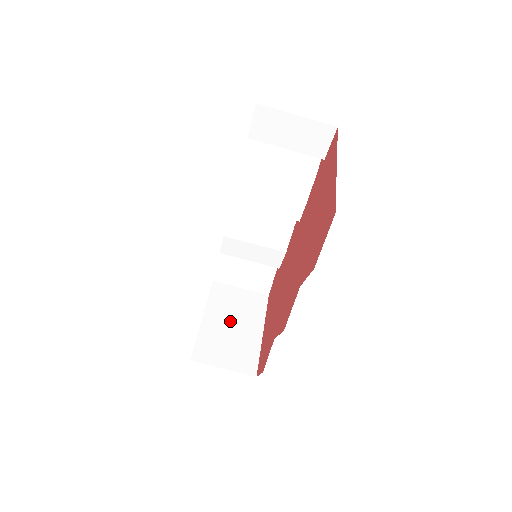
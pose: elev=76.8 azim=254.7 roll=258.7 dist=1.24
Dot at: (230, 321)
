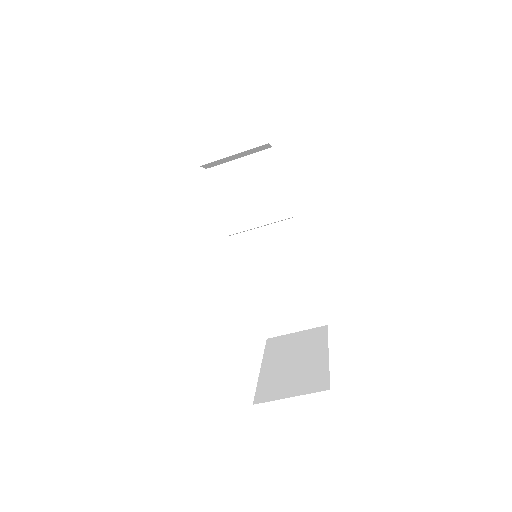
Dot at: (290, 359)
